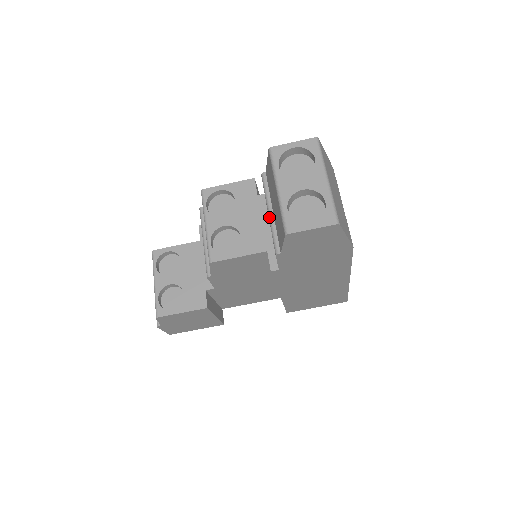
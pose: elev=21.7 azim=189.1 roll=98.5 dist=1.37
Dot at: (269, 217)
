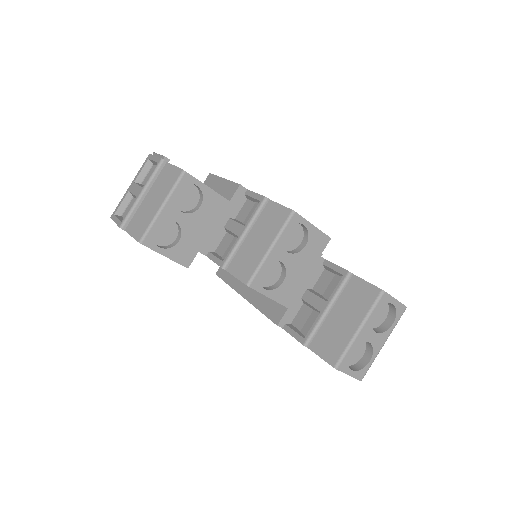
Dot at: (324, 313)
